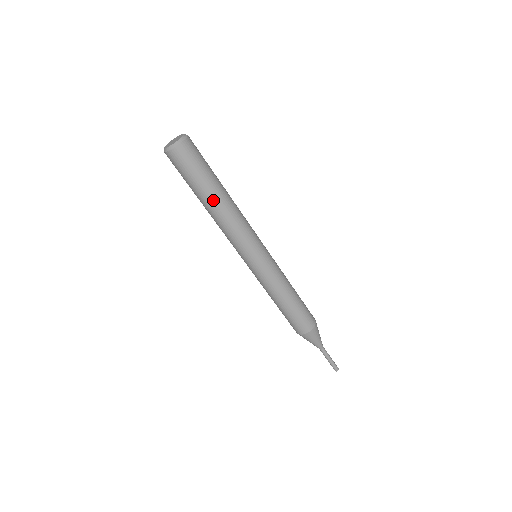
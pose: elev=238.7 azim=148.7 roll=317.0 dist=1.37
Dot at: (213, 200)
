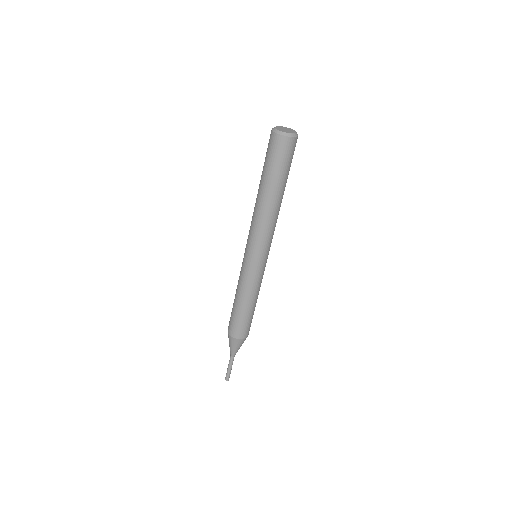
Dot at: (281, 194)
